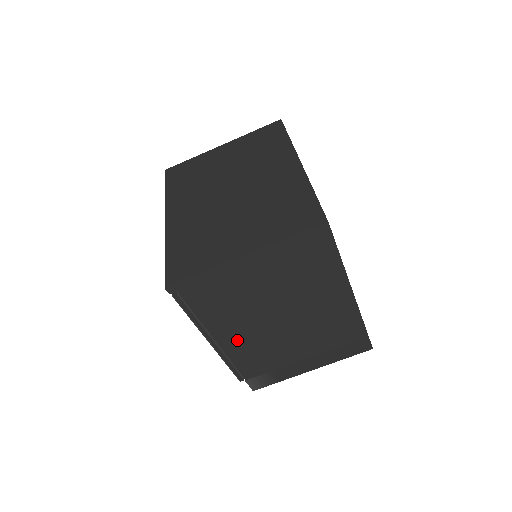
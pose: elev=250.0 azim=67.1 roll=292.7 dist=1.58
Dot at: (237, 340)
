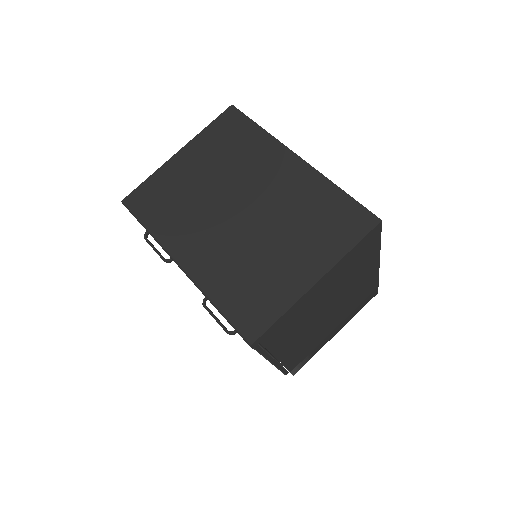
Dot at: (293, 348)
